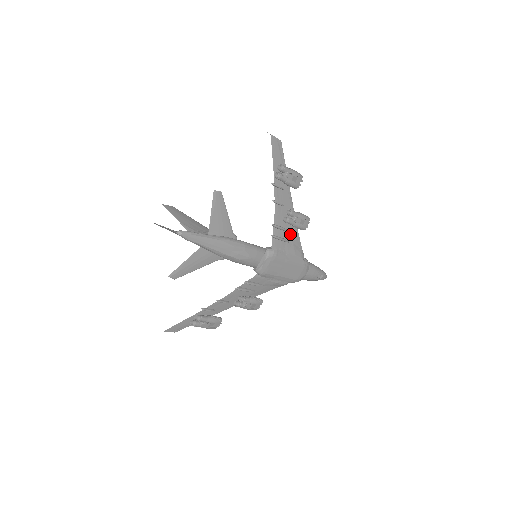
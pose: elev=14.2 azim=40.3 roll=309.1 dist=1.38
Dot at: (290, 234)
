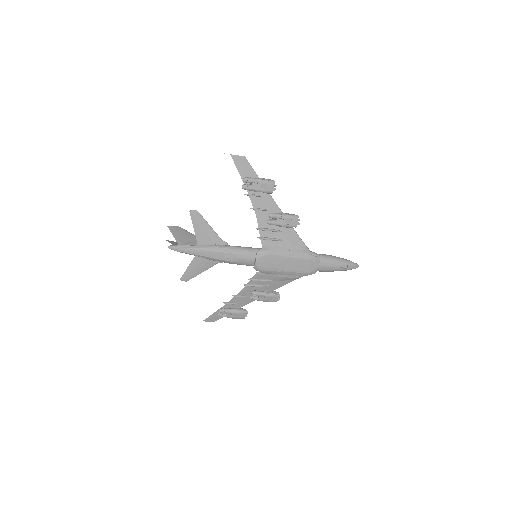
Dot at: (283, 233)
